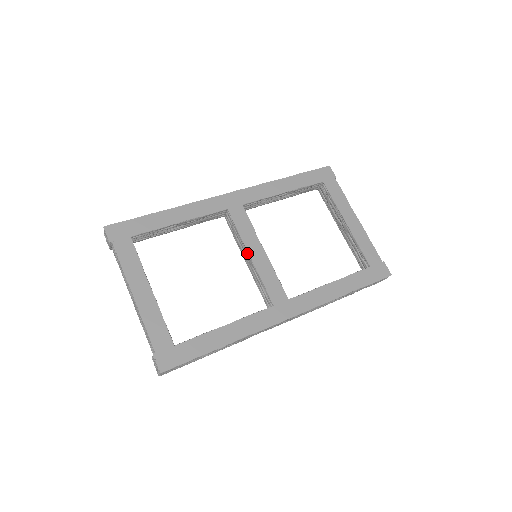
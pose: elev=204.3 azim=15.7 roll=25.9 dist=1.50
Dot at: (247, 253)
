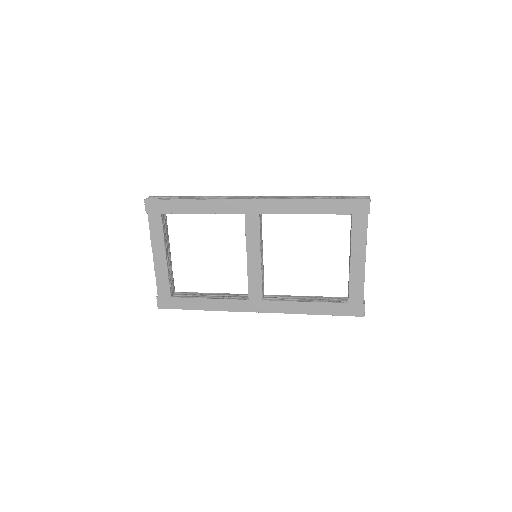
Dot at: occluded
